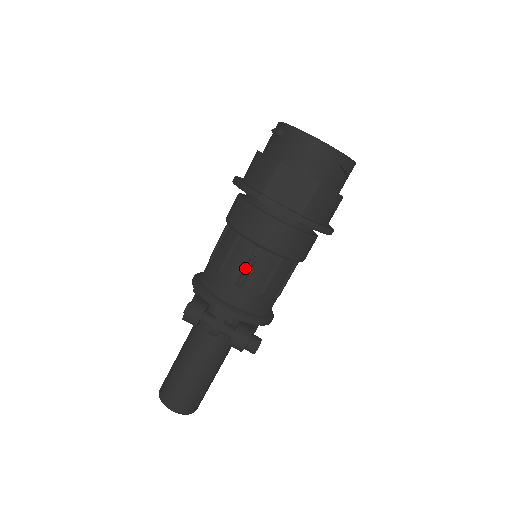
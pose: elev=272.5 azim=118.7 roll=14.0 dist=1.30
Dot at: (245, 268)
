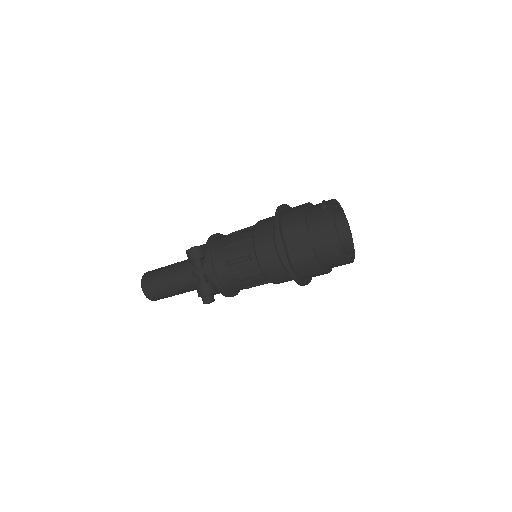
Dot at: (239, 258)
